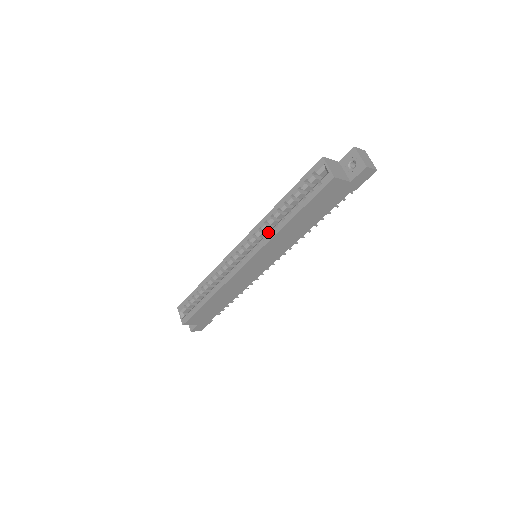
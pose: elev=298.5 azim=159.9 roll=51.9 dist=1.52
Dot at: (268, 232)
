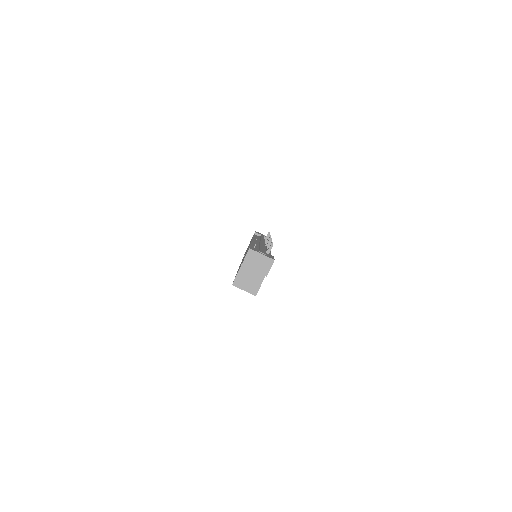
Dot at: occluded
